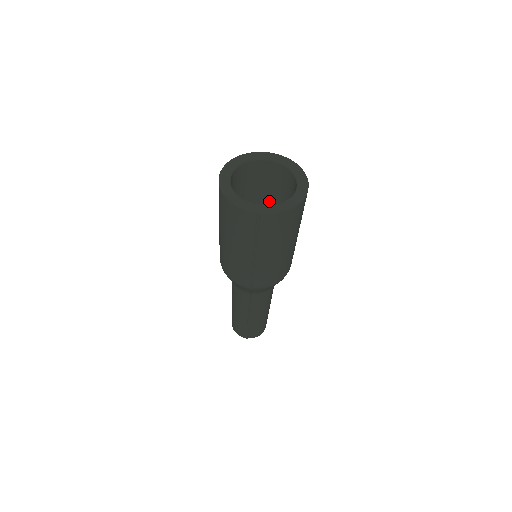
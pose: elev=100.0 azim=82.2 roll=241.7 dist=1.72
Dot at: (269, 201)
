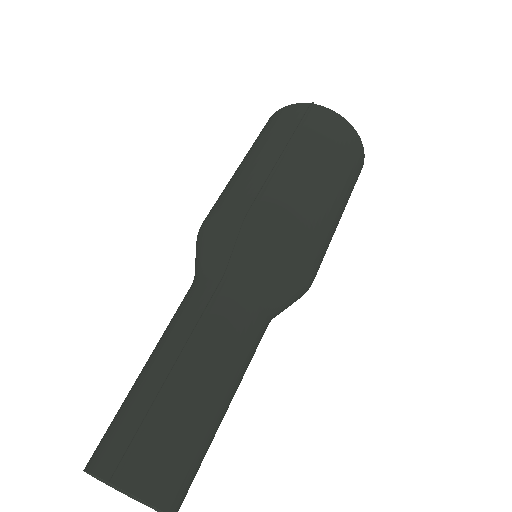
Dot at: occluded
